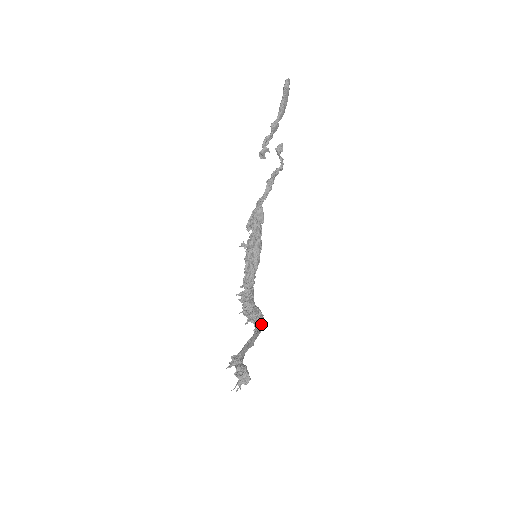
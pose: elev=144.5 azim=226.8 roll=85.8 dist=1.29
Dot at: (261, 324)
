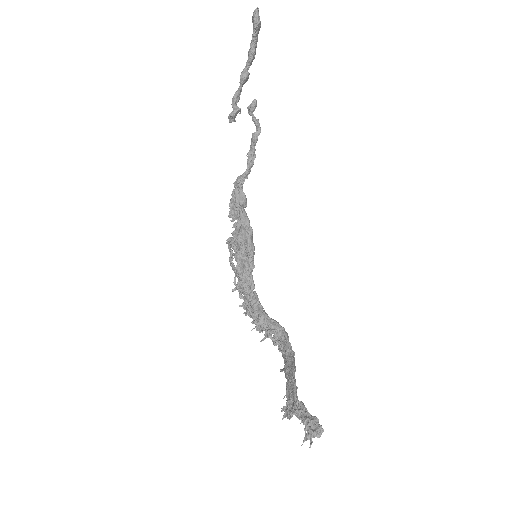
Dot at: (289, 343)
